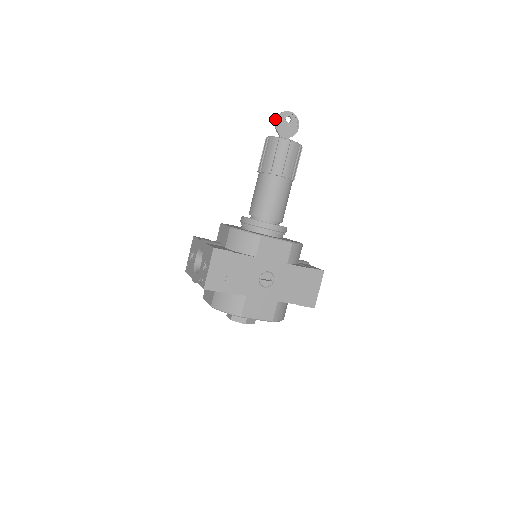
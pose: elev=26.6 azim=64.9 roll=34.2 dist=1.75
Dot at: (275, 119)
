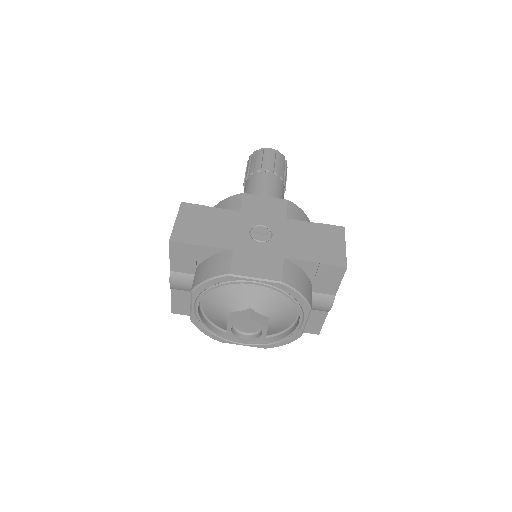
Dot at: occluded
